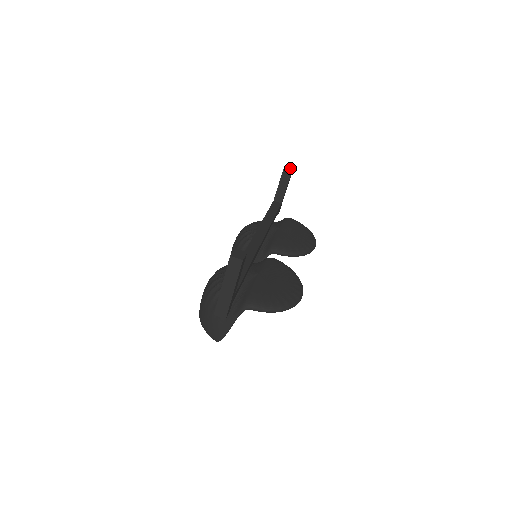
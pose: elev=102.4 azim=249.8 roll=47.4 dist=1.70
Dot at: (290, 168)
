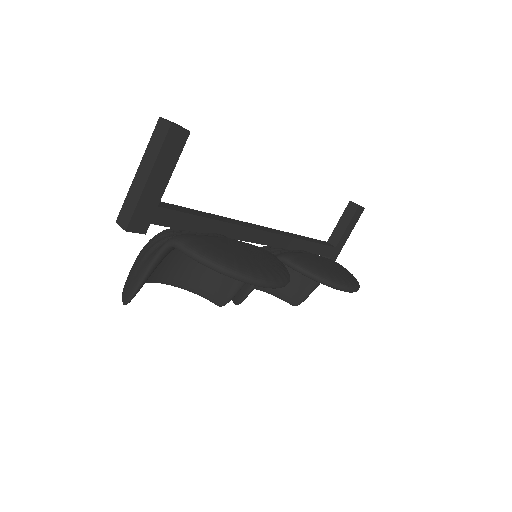
Dot at: occluded
